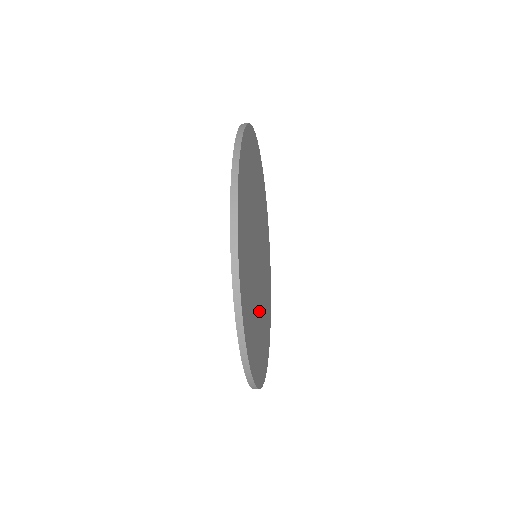
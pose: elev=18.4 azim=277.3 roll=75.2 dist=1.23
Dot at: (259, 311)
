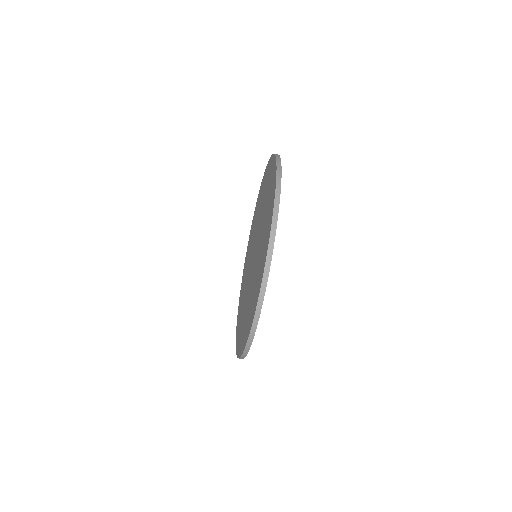
Dot at: occluded
